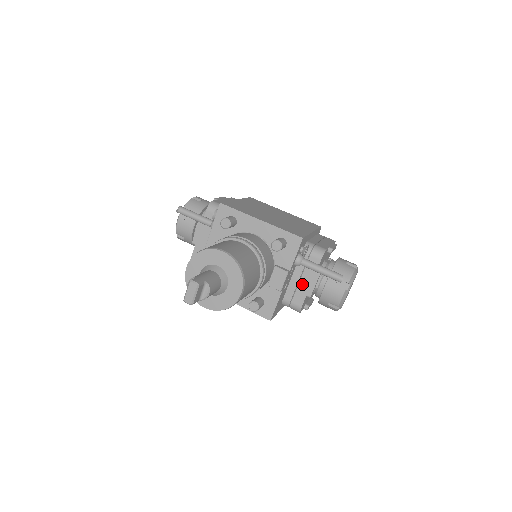
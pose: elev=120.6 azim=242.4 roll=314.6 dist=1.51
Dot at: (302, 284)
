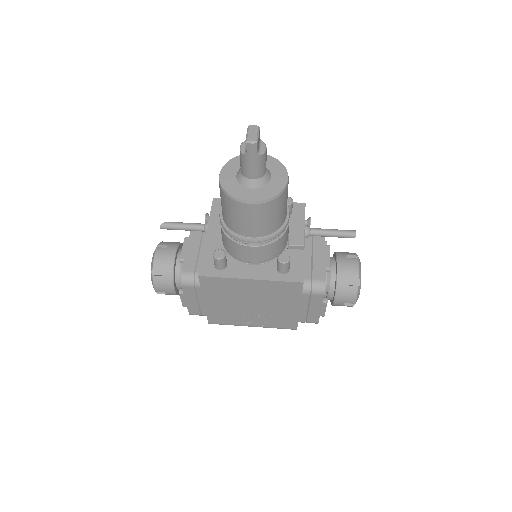
Dot at: (316, 259)
